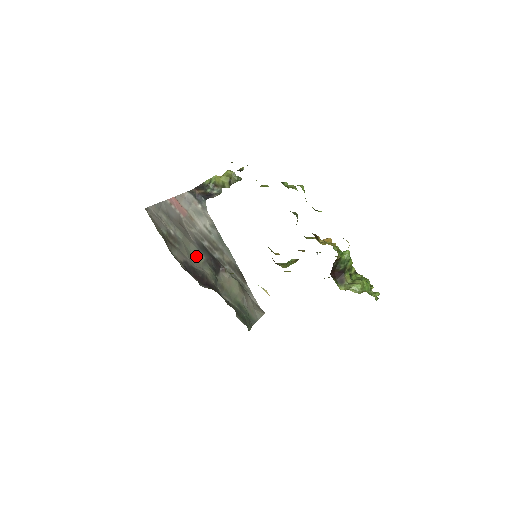
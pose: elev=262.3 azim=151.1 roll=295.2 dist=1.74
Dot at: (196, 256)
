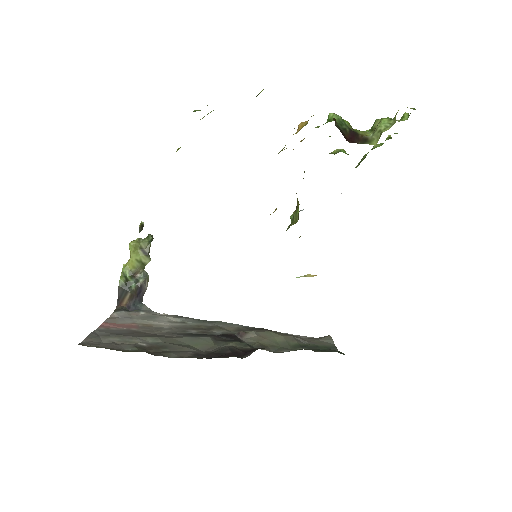
Dot at: (199, 343)
